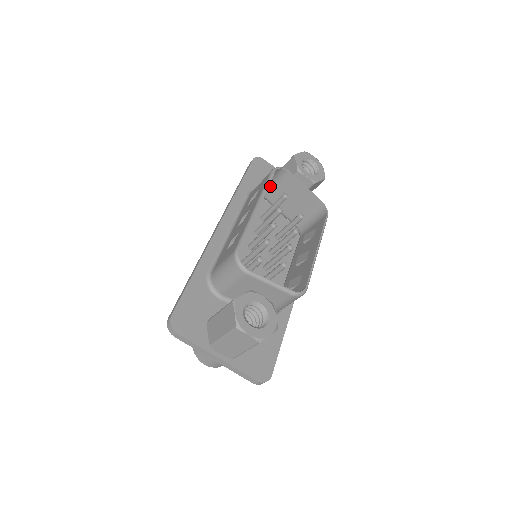
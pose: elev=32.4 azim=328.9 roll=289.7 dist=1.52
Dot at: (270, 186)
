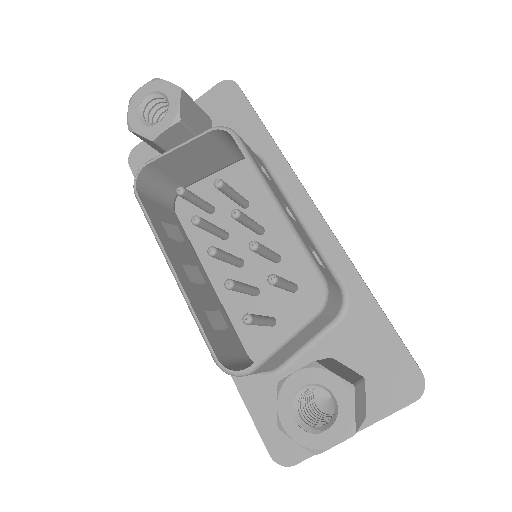
Dot at: (166, 185)
